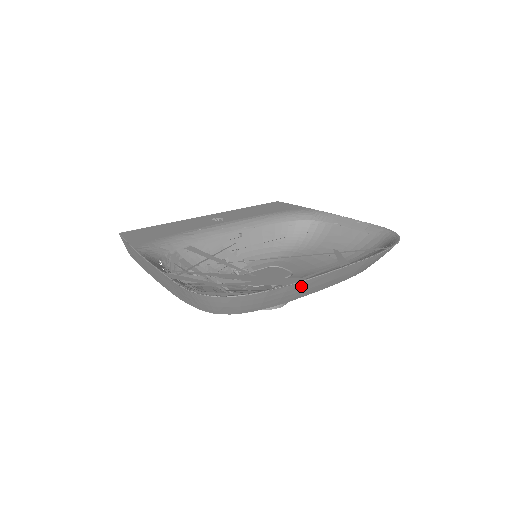
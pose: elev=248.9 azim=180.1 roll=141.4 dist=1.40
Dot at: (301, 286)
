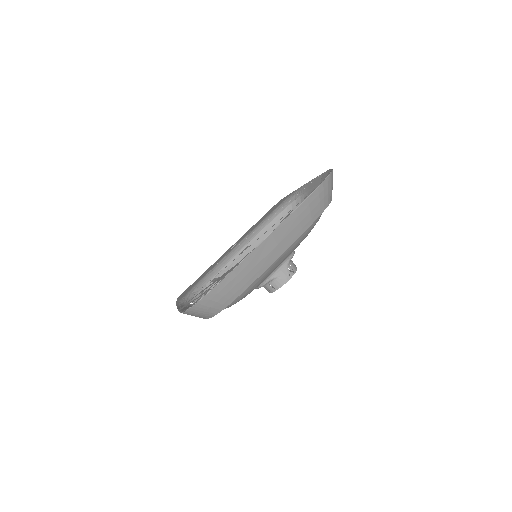
Dot at: (247, 264)
